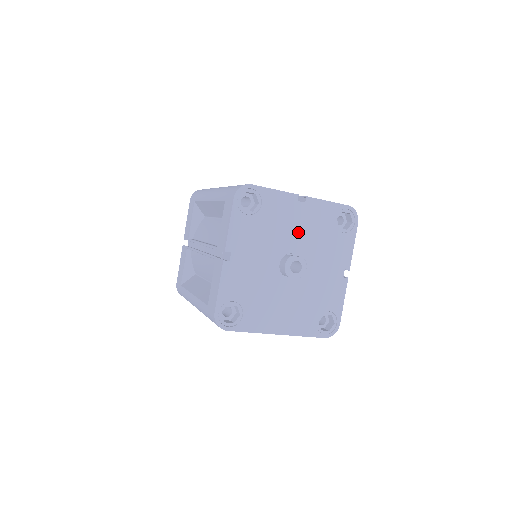
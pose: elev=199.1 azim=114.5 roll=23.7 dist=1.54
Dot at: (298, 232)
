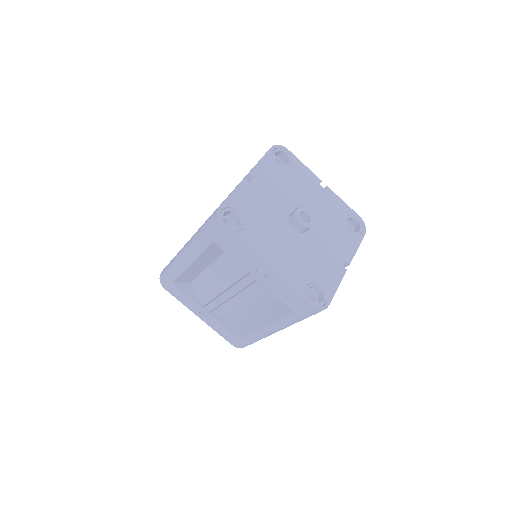
Dot at: (313, 204)
